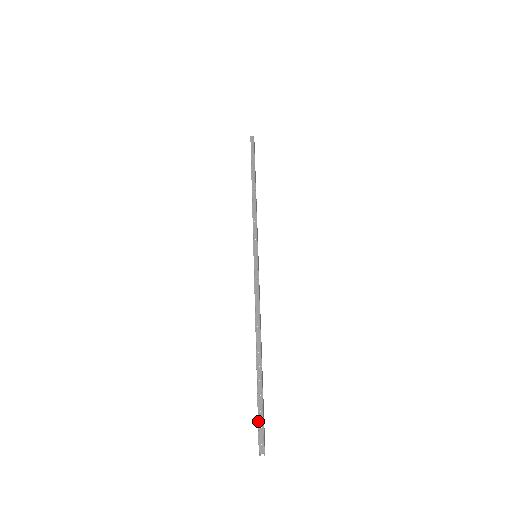
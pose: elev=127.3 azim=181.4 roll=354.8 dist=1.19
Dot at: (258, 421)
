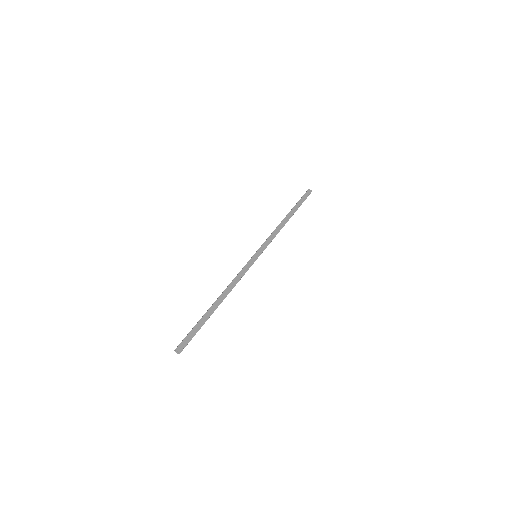
Dot at: (186, 336)
